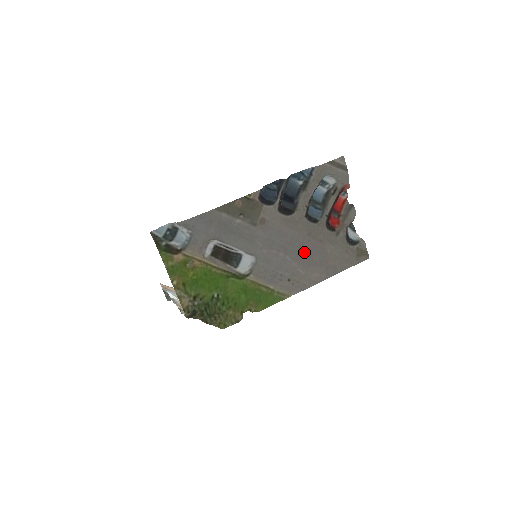
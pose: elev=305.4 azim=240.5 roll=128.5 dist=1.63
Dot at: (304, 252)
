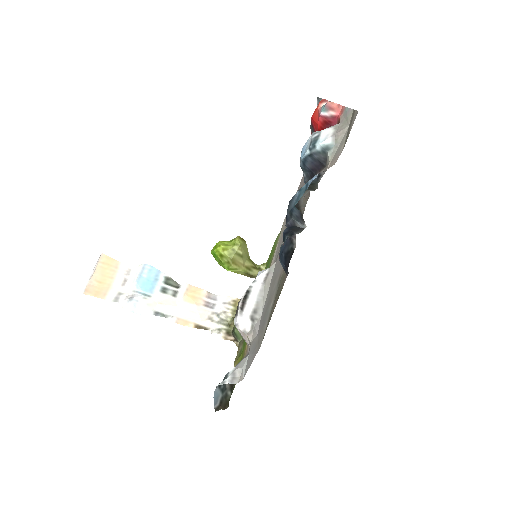
Dot at: occluded
